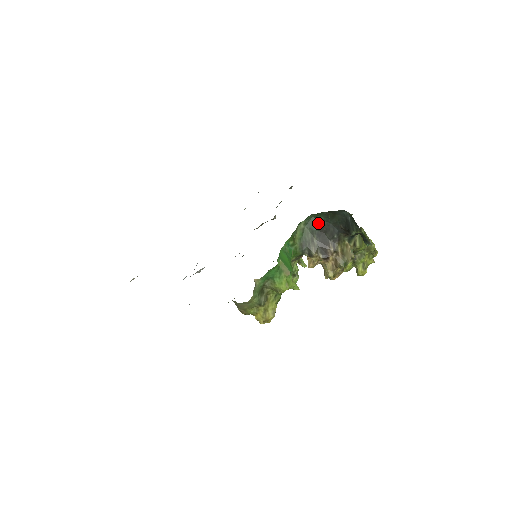
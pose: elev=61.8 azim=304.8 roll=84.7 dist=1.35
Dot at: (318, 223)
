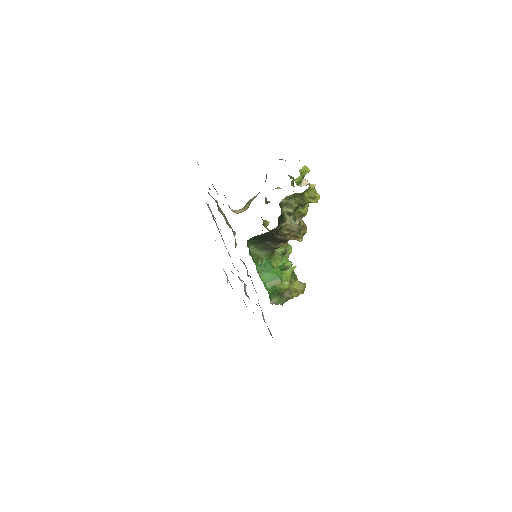
Dot at: (256, 239)
